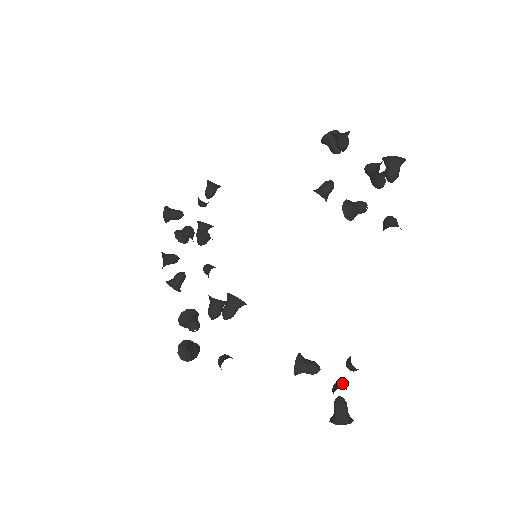
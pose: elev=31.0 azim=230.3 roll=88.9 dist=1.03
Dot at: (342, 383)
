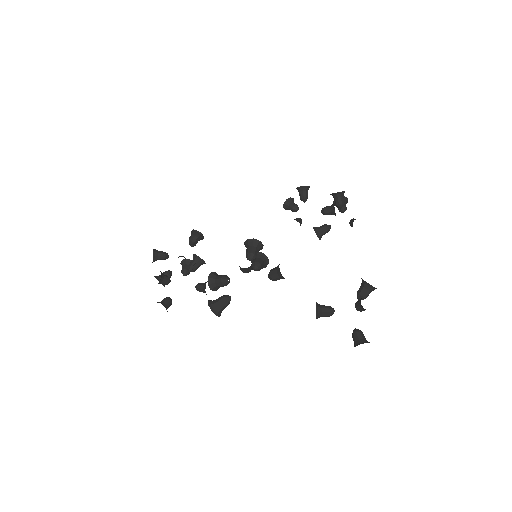
Dot at: occluded
